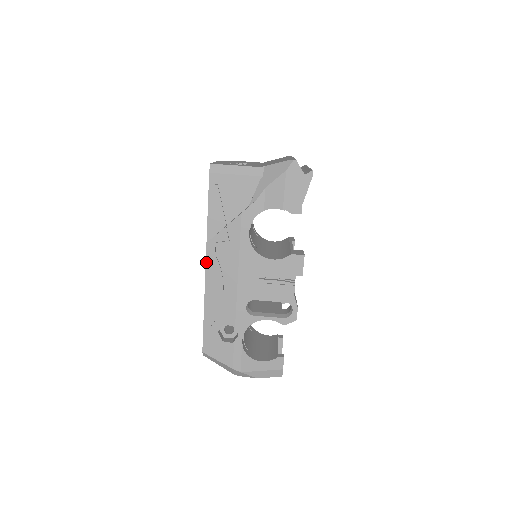
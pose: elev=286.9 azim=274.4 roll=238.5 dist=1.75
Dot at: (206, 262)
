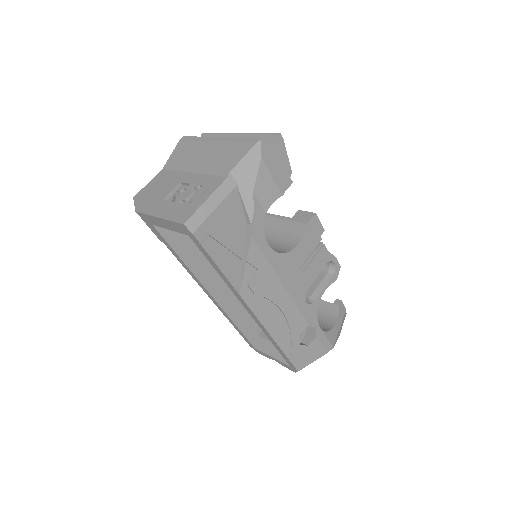
Dot at: (251, 309)
